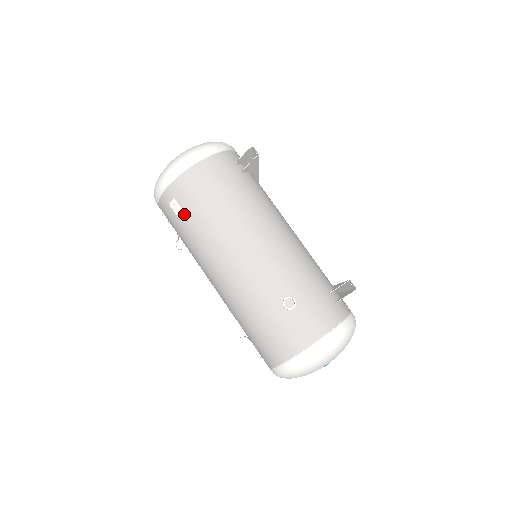
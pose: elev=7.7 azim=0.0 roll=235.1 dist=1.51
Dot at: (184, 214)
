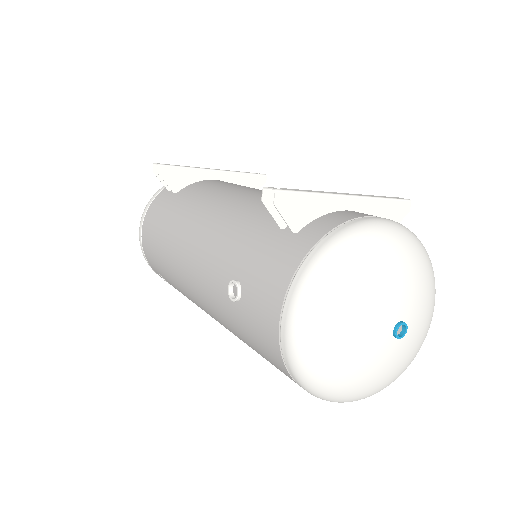
Dot at: (166, 280)
